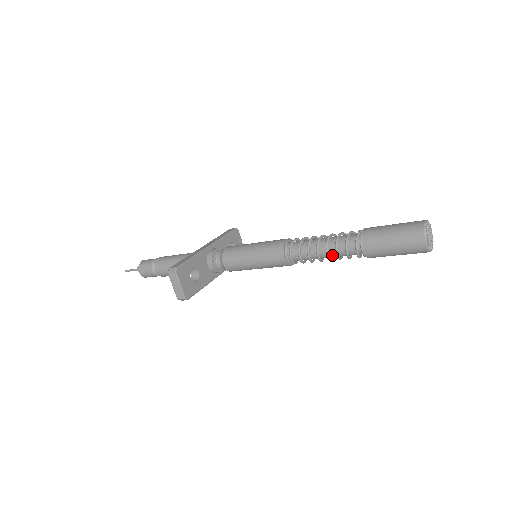
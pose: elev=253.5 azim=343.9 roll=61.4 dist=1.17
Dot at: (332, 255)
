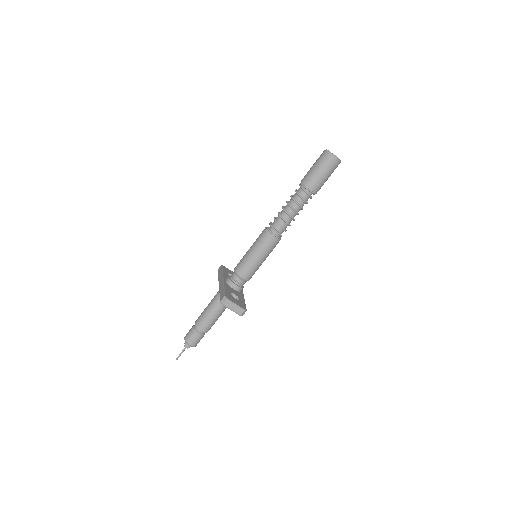
Dot at: (298, 210)
